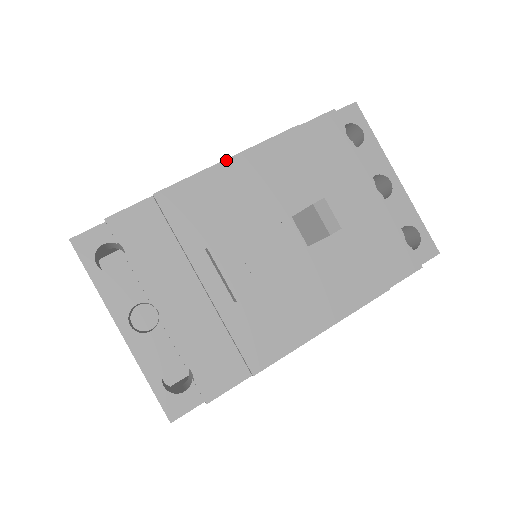
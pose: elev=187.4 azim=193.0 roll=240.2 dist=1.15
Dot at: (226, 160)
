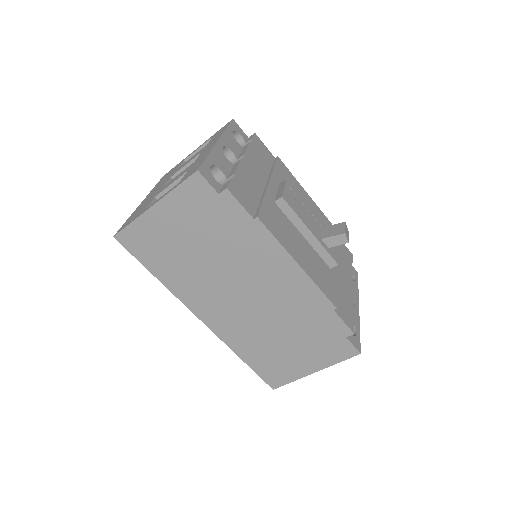
Dot at: occluded
